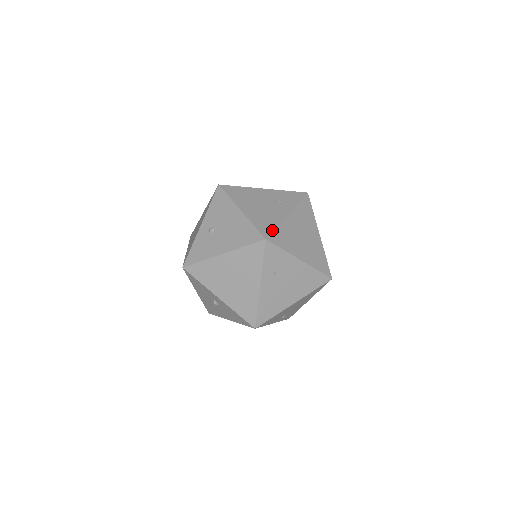
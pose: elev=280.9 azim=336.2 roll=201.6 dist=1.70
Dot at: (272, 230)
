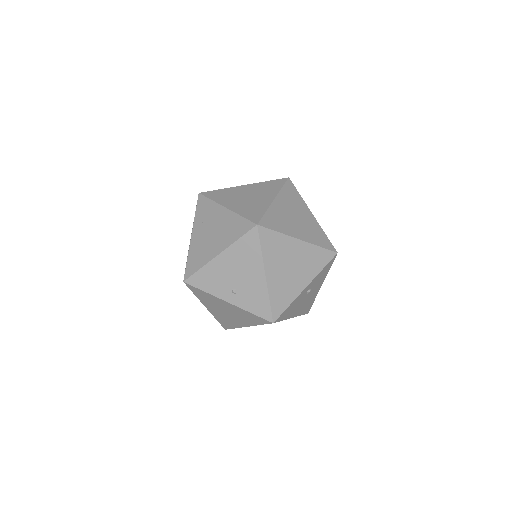
Dot at: (213, 191)
